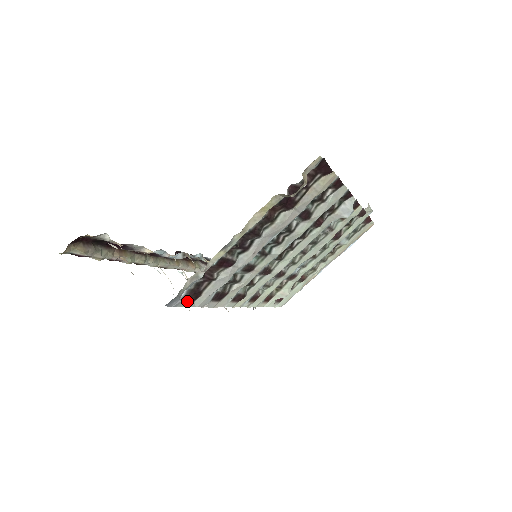
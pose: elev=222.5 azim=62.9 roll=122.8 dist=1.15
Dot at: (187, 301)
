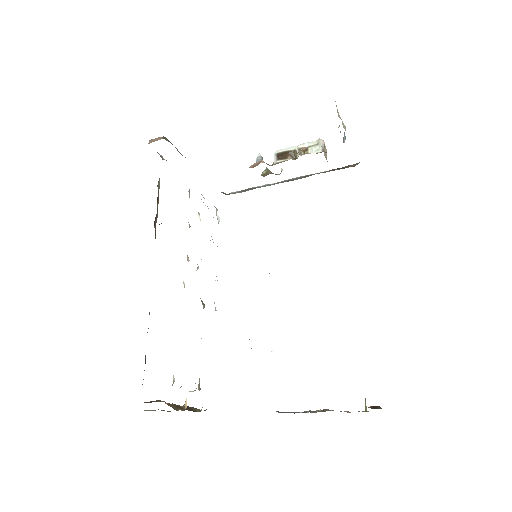
Dot at: occluded
